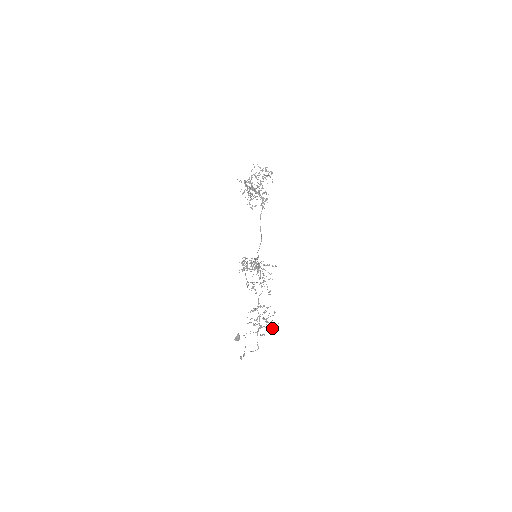
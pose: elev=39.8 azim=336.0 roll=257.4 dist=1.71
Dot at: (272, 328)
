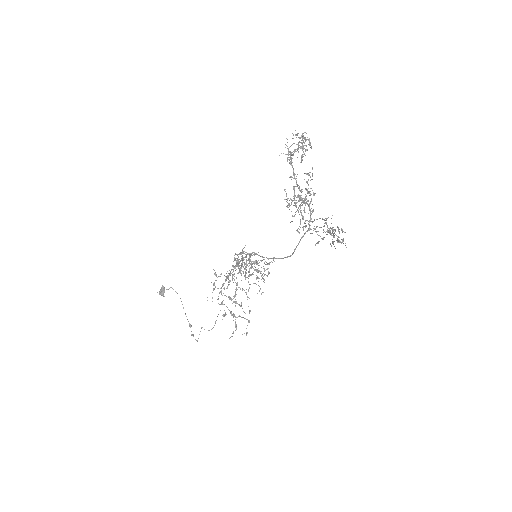
Dot at: occluded
